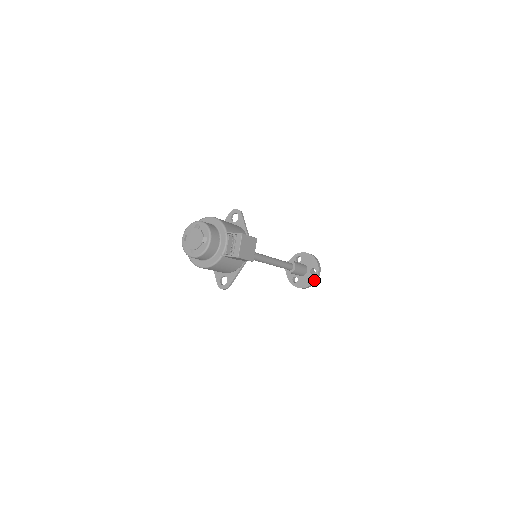
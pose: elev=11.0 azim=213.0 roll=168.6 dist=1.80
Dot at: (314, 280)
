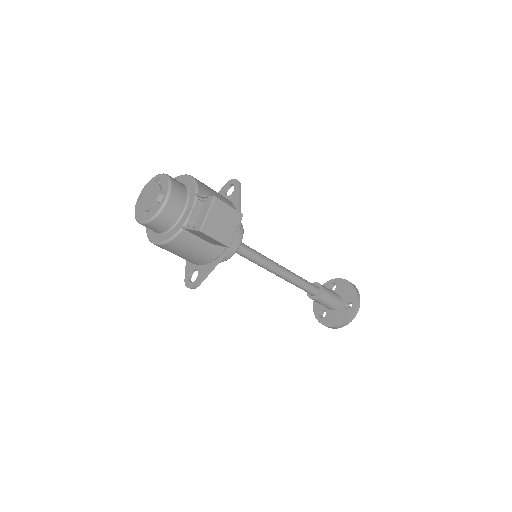
Dot at: (347, 318)
